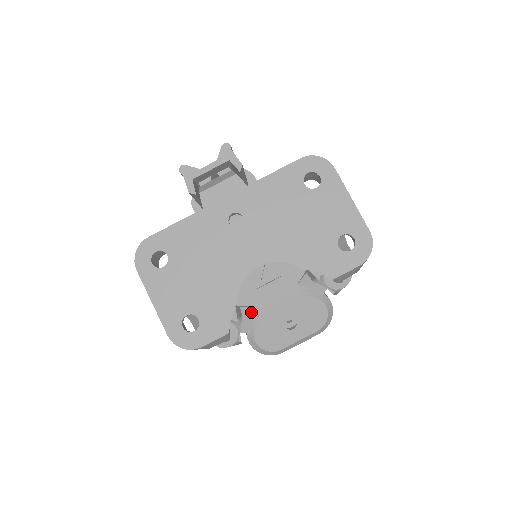
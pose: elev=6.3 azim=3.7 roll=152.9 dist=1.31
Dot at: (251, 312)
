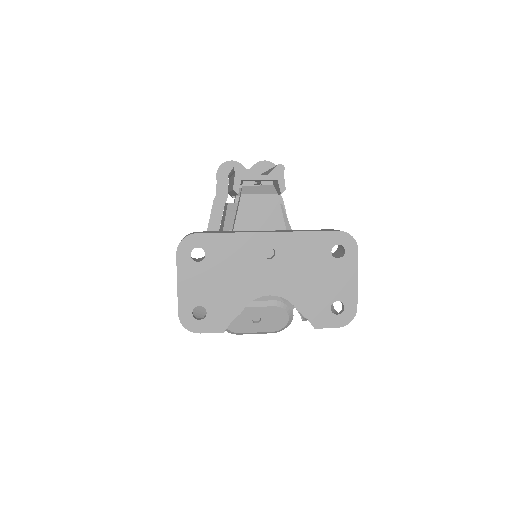
Dot at: occluded
